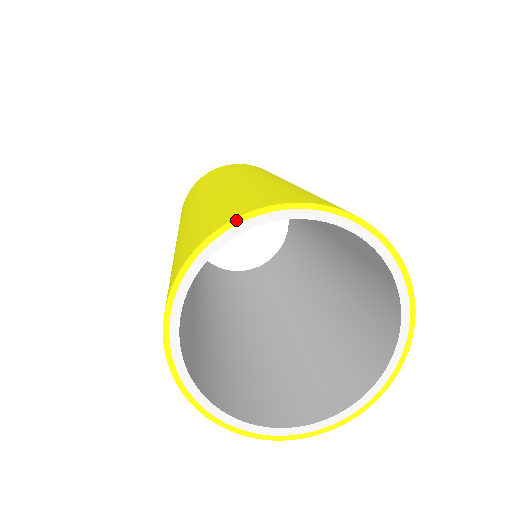
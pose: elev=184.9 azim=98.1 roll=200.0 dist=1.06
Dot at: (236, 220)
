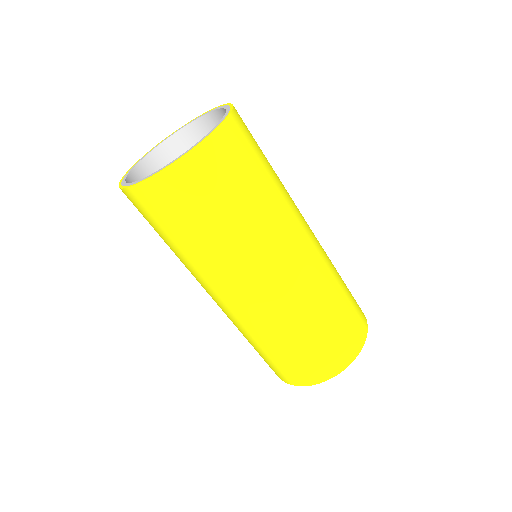
Dot at: (184, 125)
